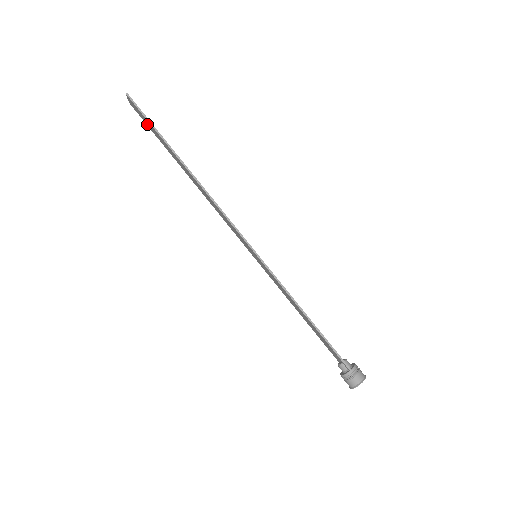
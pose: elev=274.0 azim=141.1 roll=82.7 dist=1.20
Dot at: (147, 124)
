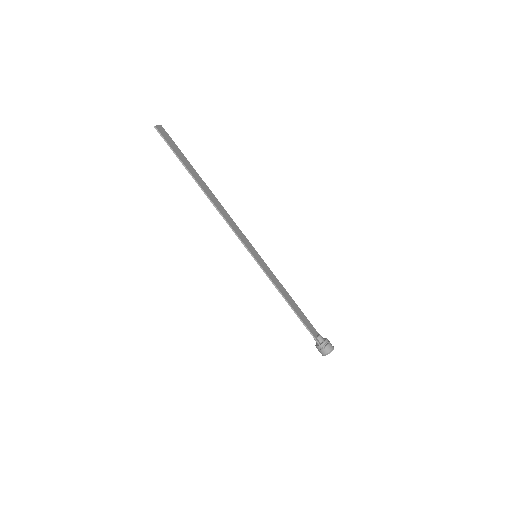
Dot at: (174, 146)
